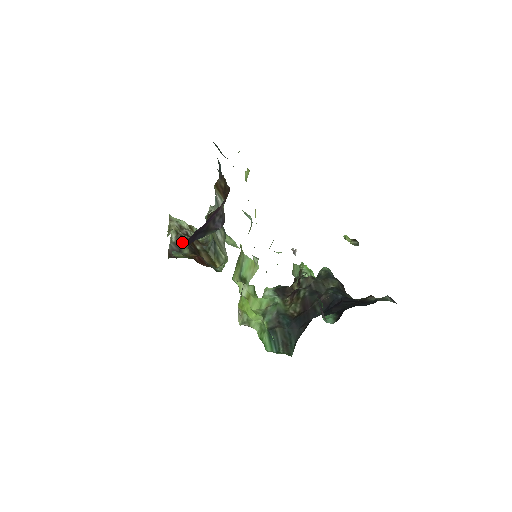
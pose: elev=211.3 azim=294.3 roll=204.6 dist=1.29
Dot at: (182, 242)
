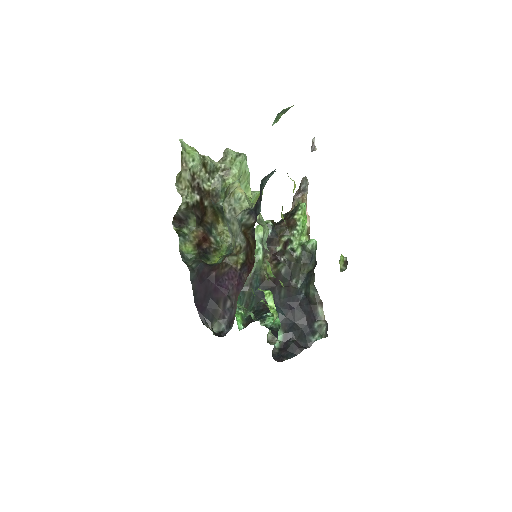
Dot at: (191, 274)
